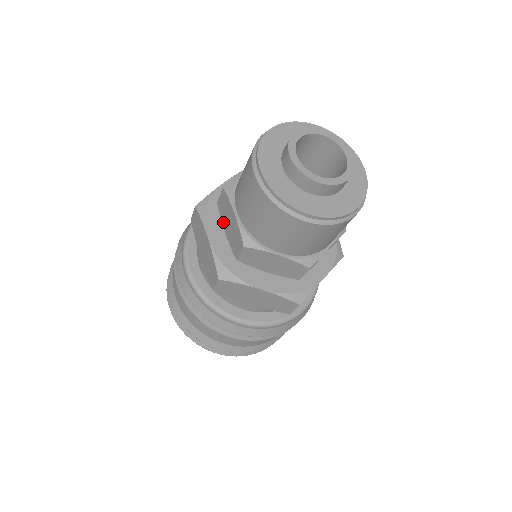
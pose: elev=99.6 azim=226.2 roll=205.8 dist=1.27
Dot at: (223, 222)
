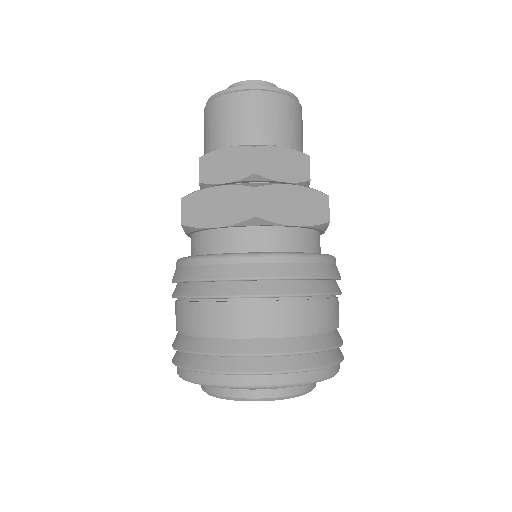
Dot at: (217, 180)
